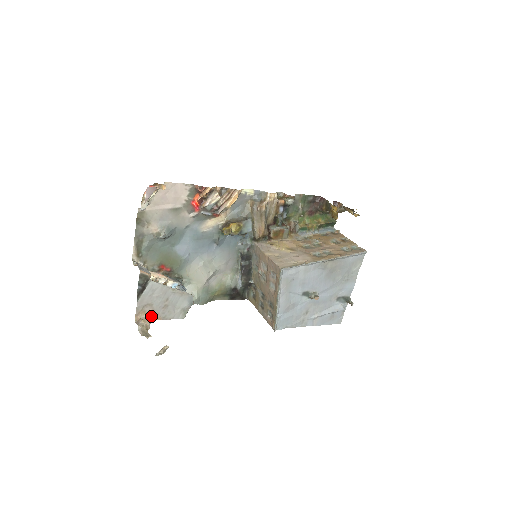
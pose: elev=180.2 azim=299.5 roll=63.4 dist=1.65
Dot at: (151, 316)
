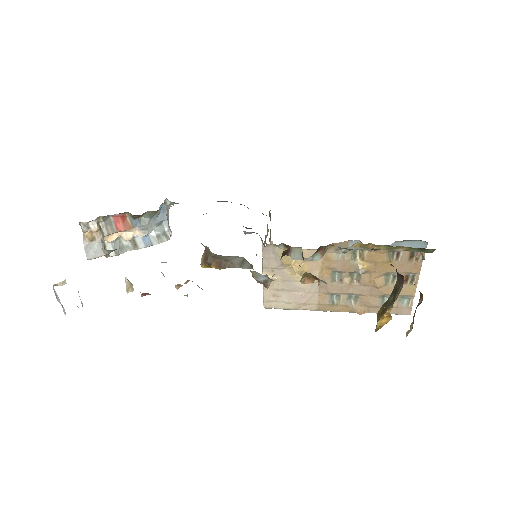
Dot at: occluded
